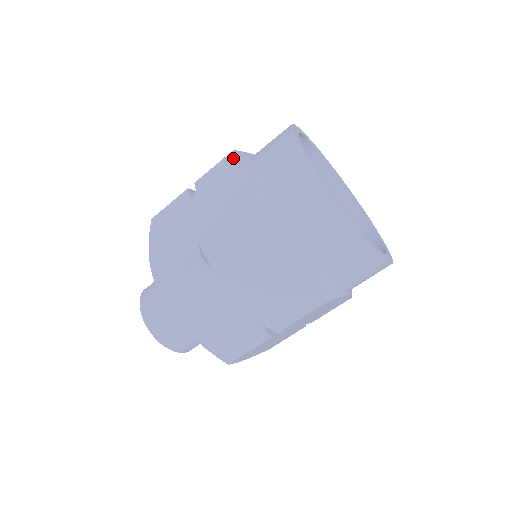
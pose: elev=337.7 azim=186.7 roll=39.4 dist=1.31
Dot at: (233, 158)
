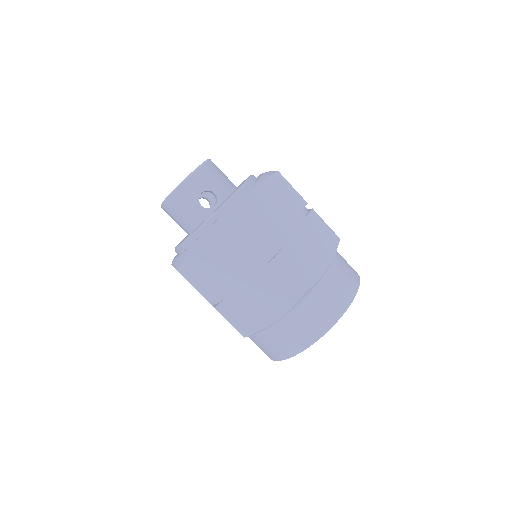
Dot at: (297, 295)
